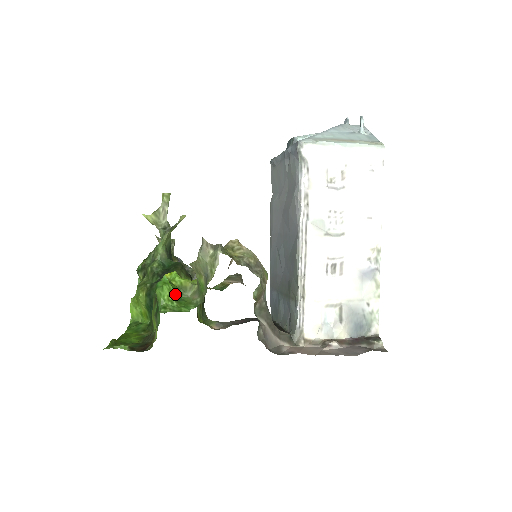
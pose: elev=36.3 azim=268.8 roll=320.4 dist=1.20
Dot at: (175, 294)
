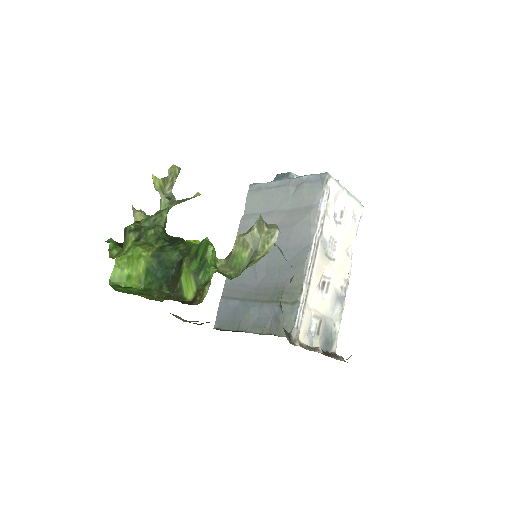
Dot at: occluded
